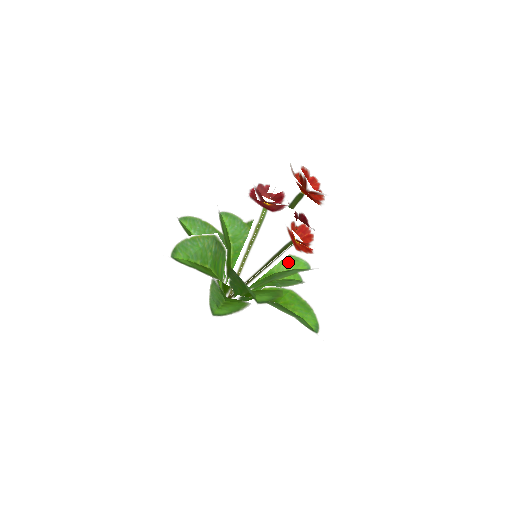
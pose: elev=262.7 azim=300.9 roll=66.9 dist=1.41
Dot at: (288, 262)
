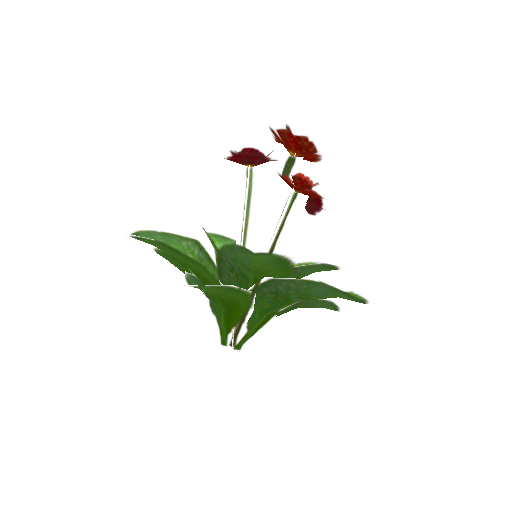
Dot at: occluded
